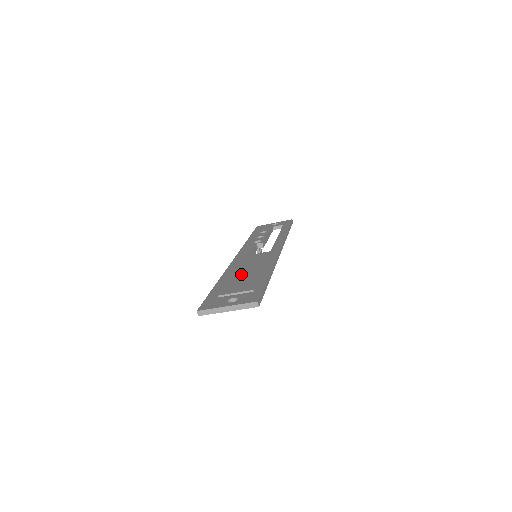
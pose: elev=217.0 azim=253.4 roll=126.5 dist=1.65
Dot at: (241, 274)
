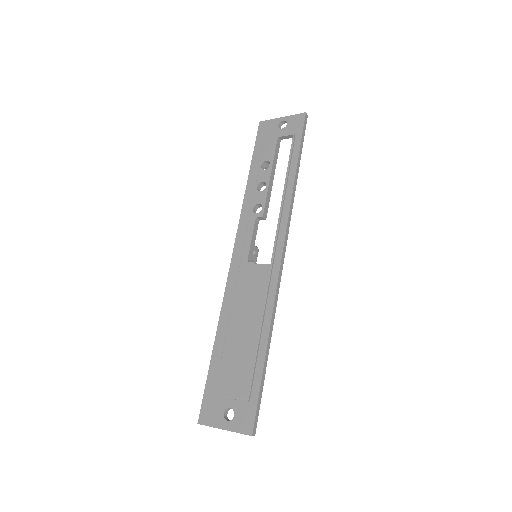
Dot at: (237, 338)
